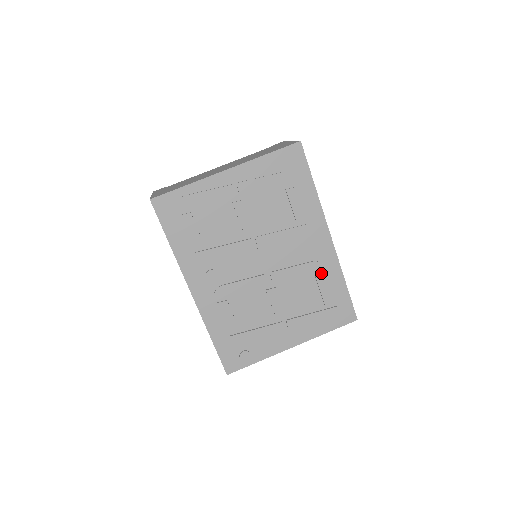
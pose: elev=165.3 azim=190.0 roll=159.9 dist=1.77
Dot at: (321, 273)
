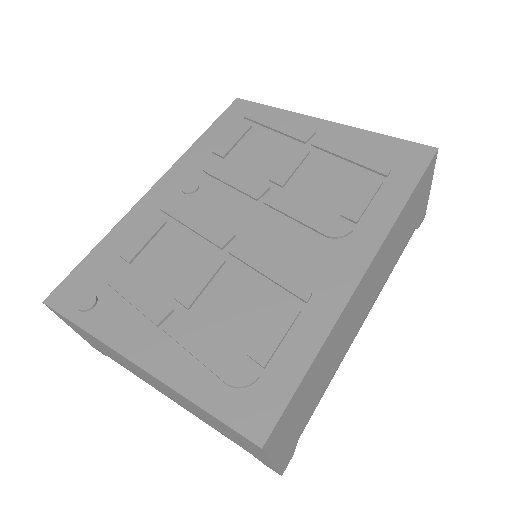
Dot at: (297, 304)
